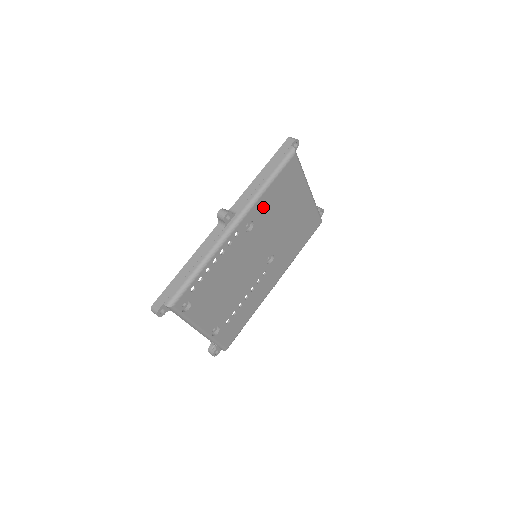
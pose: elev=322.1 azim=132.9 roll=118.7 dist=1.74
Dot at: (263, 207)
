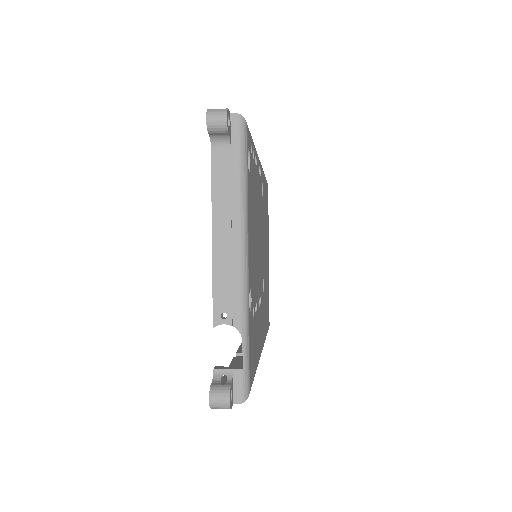
Dot at: (264, 191)
